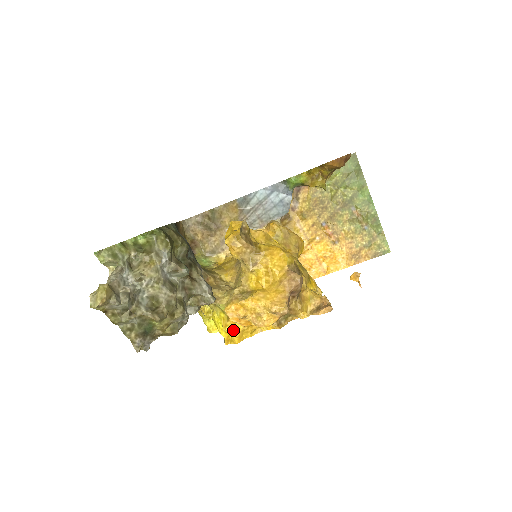
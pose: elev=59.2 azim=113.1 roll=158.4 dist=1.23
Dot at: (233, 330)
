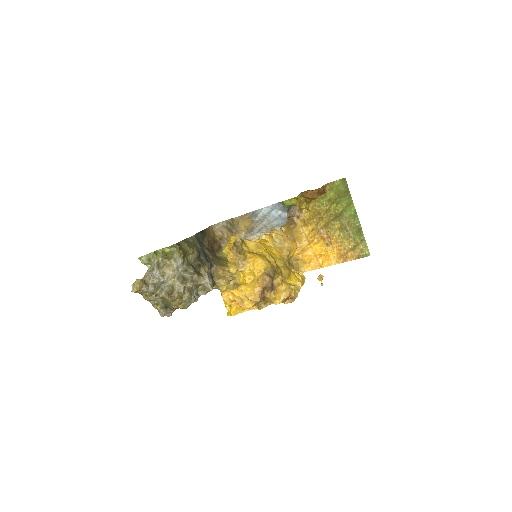
Dot at: (231, 307)
